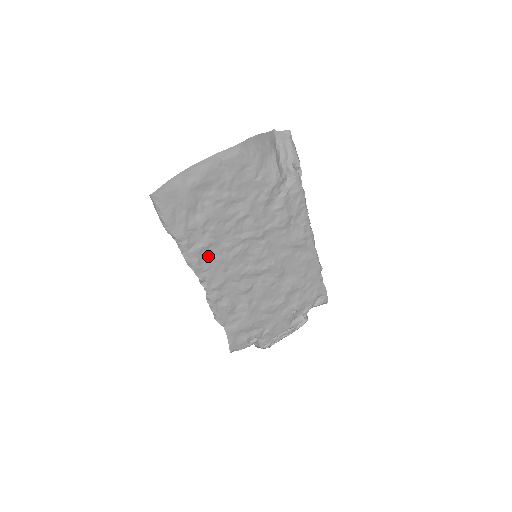
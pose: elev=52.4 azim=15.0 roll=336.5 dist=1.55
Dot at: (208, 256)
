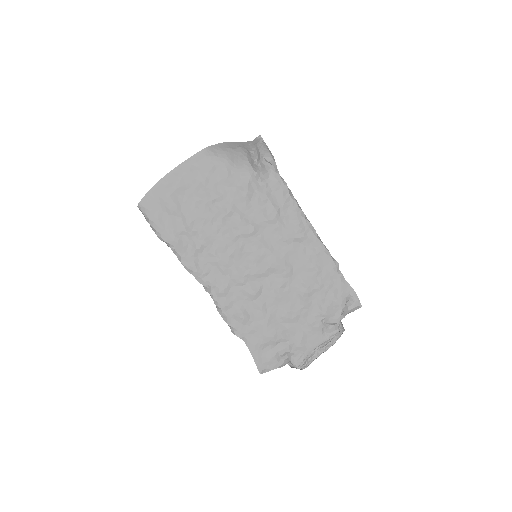
Dot at: (204, 259)
